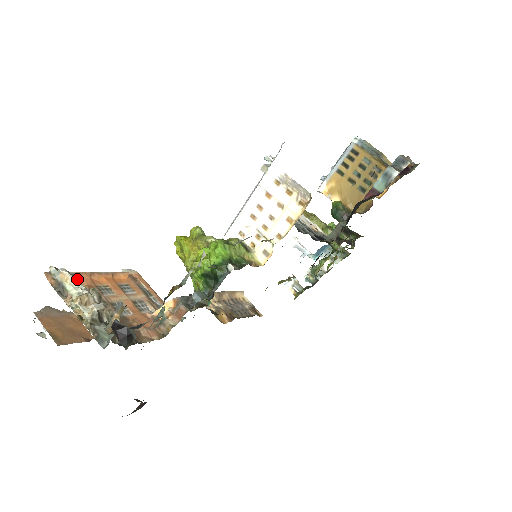
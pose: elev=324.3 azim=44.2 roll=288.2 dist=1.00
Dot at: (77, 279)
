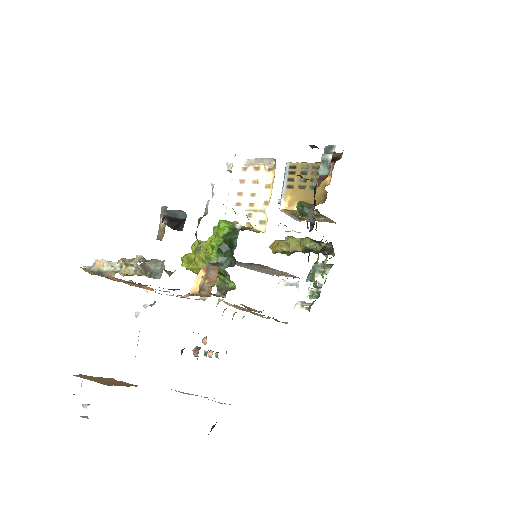
Dot at: (110, 279)
